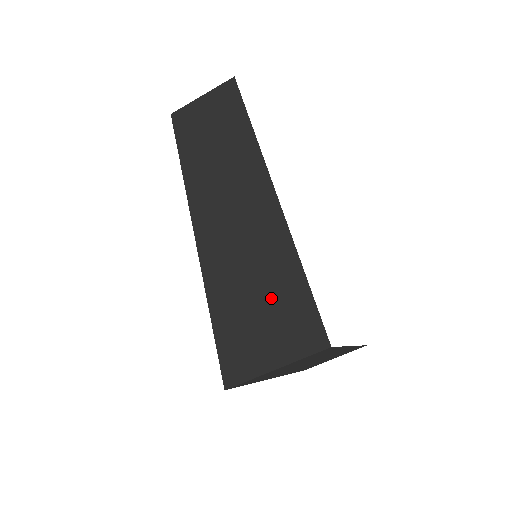
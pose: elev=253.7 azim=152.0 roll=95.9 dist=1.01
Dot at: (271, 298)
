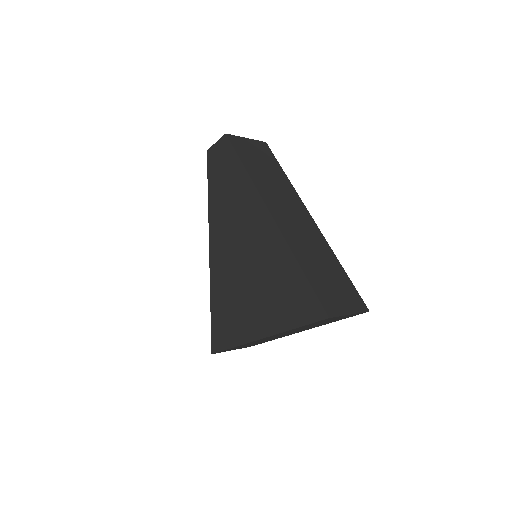
Dot at: (335, 279)
